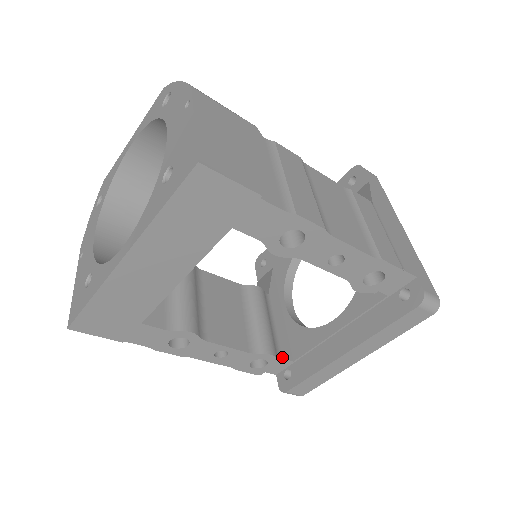
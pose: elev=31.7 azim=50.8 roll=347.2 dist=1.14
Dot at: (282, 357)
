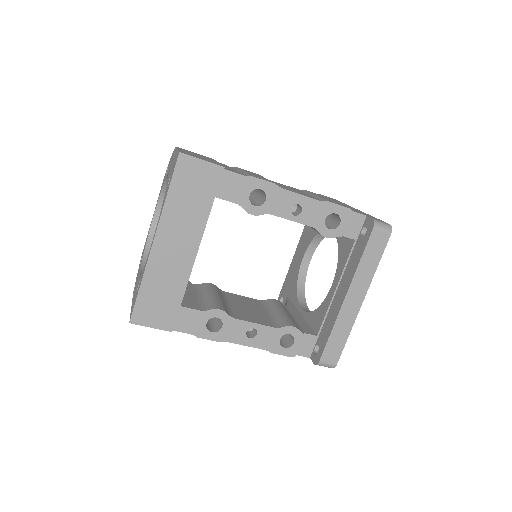
Dot at: (305, 333)
